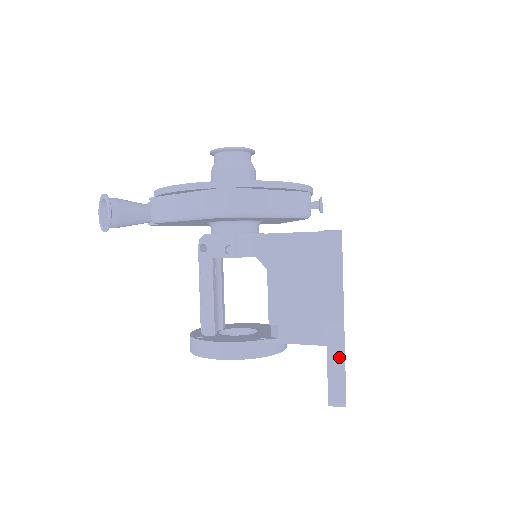
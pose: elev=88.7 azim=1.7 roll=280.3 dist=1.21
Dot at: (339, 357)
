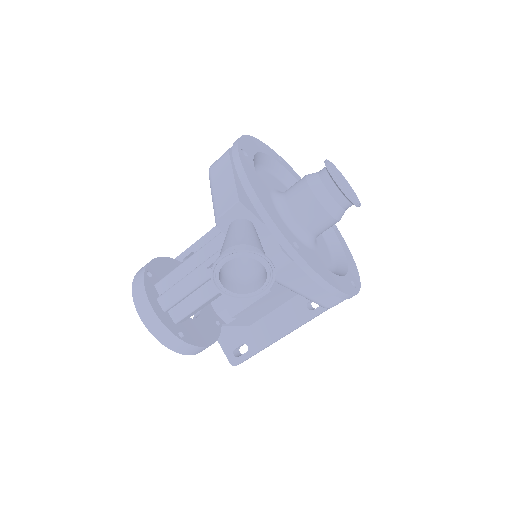
Dot at: occluded
